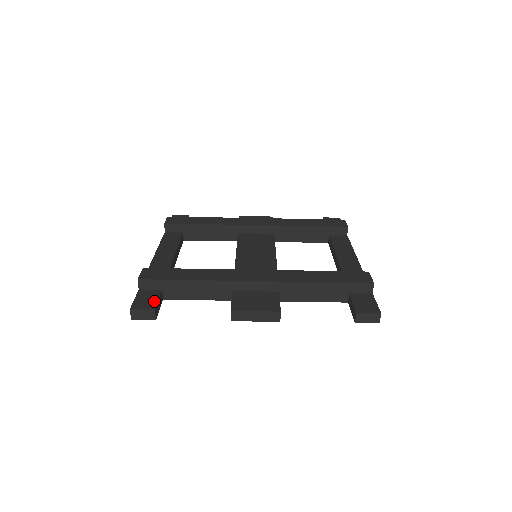
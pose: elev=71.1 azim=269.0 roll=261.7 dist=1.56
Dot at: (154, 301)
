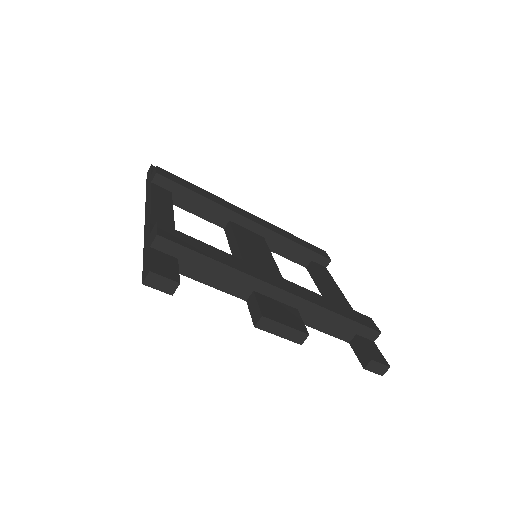
Dot at: (175, 271)
